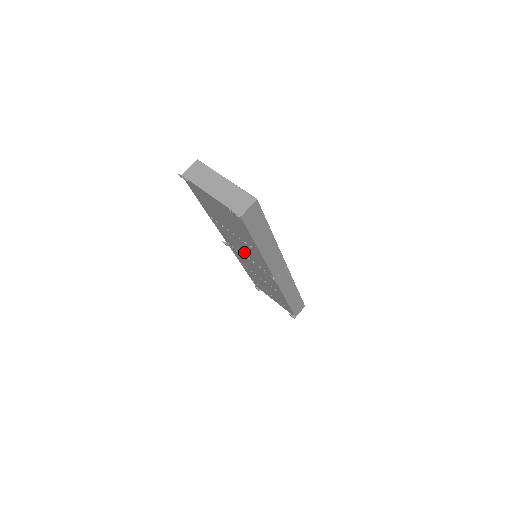
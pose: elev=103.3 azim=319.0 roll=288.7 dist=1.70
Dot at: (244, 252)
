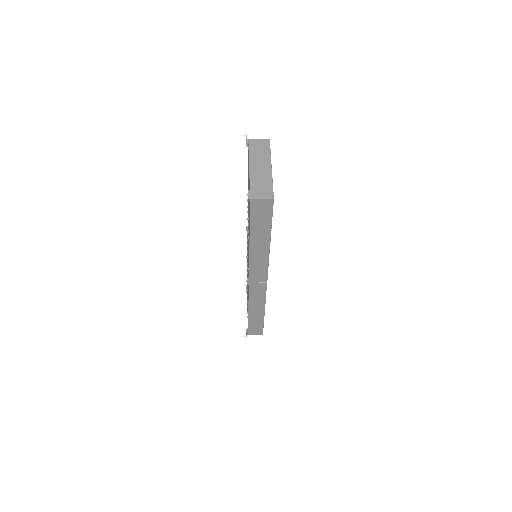
Dot at: occluded
